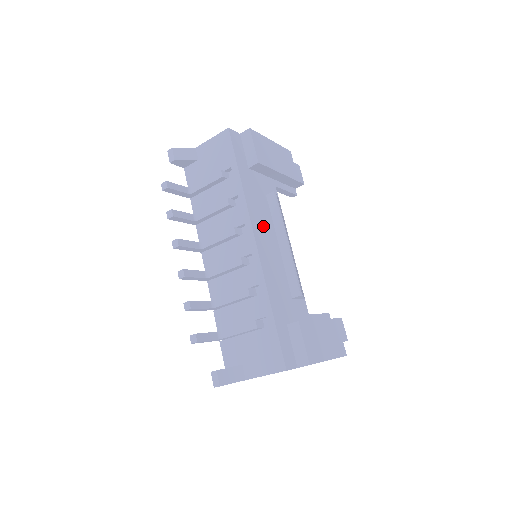
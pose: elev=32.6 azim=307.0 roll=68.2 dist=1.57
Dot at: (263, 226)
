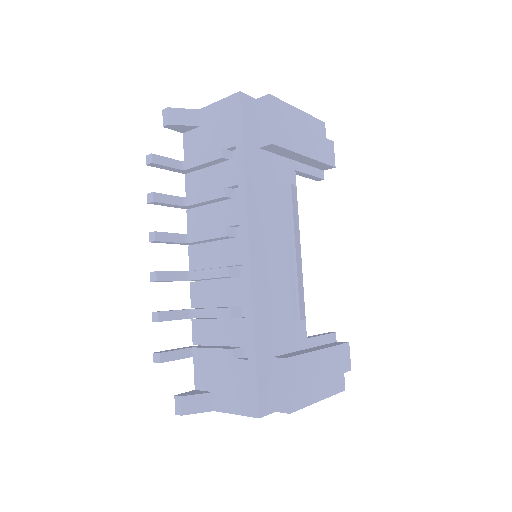
Dot at: (265, 228)
